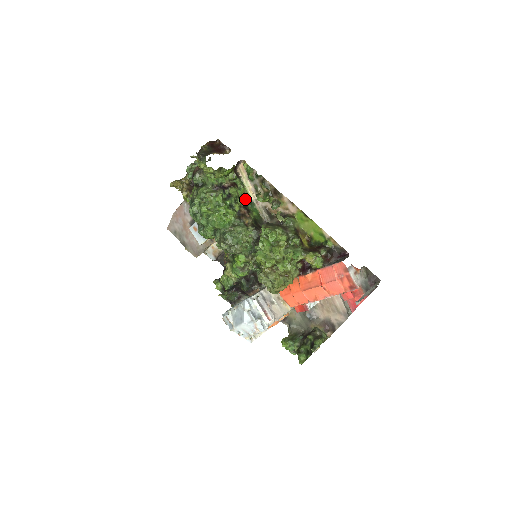
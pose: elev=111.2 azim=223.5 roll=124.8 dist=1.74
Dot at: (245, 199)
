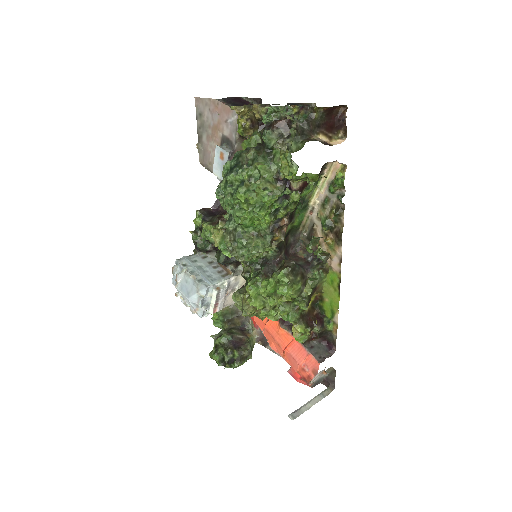
Dot at: (302, 199)
